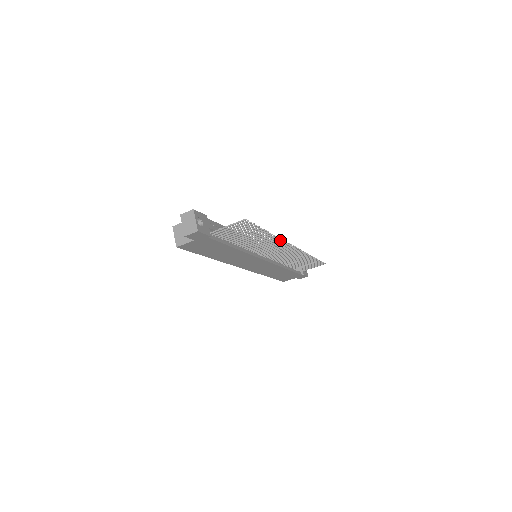
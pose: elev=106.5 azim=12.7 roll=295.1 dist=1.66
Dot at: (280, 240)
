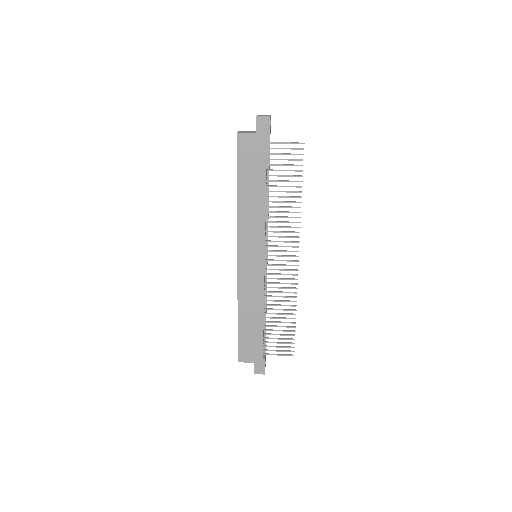
Dot at: occluded
